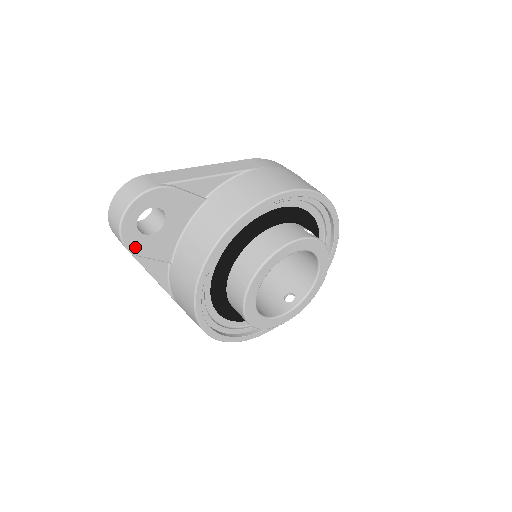
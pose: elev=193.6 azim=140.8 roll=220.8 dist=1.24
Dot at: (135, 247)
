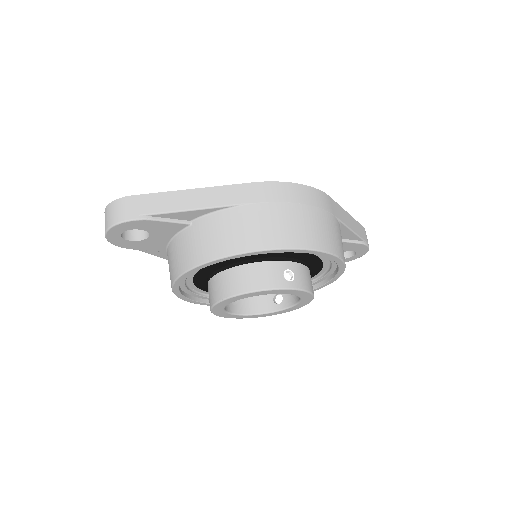
Dot at: (126, 246)
